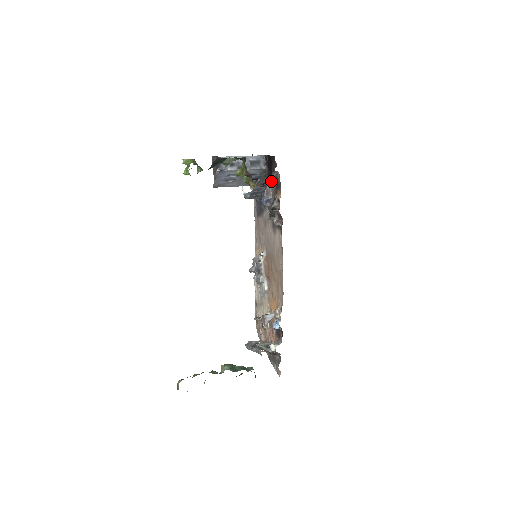
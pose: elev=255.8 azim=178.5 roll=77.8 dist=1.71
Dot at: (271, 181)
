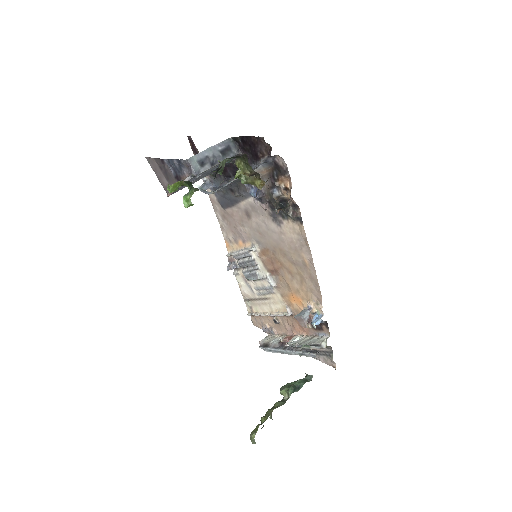
Dot at: (259, 167)
